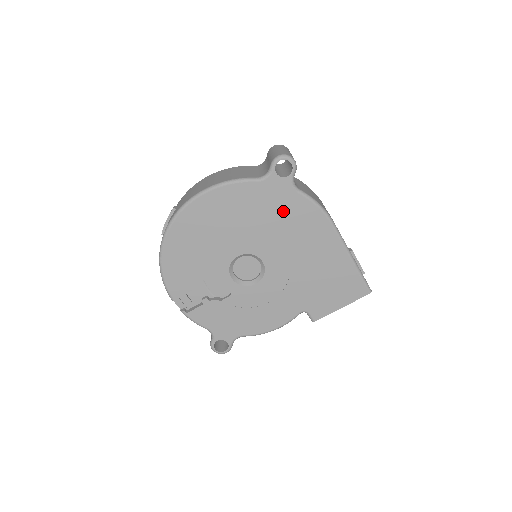
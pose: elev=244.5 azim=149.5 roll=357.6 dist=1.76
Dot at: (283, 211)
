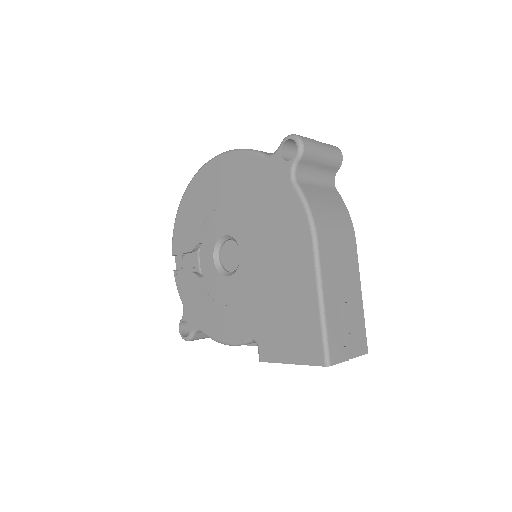
Dot at: (274, 201)
